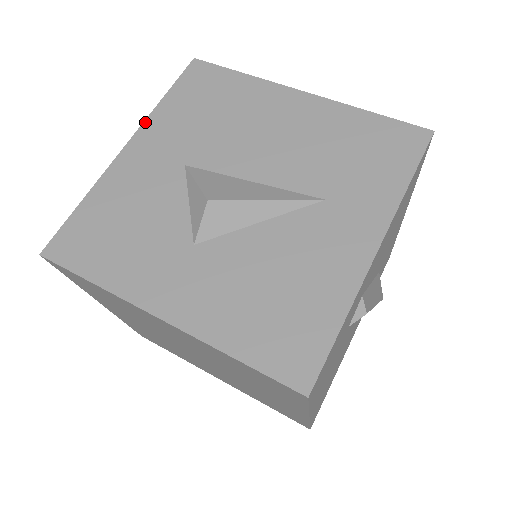
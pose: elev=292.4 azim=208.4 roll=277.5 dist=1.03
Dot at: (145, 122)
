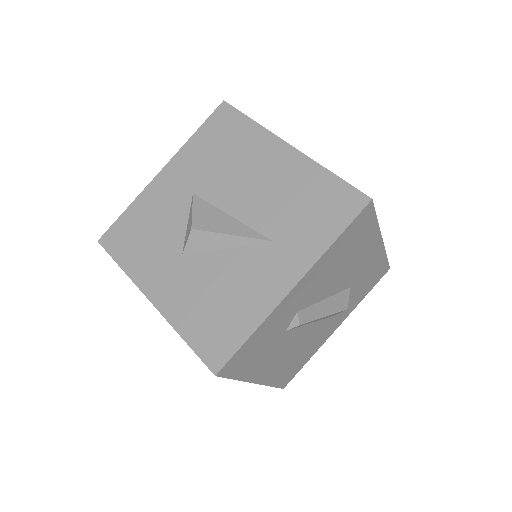
Dot at: (178, 153)
